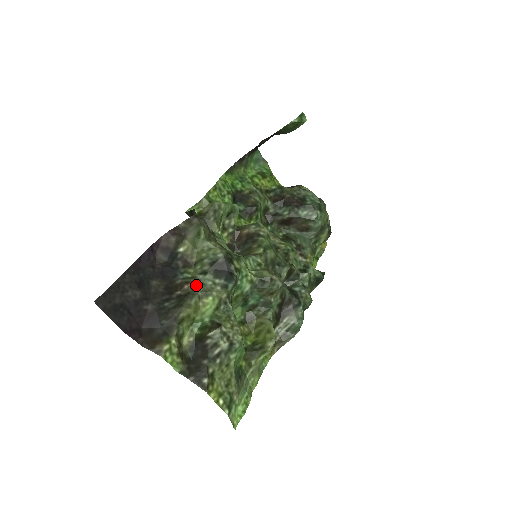
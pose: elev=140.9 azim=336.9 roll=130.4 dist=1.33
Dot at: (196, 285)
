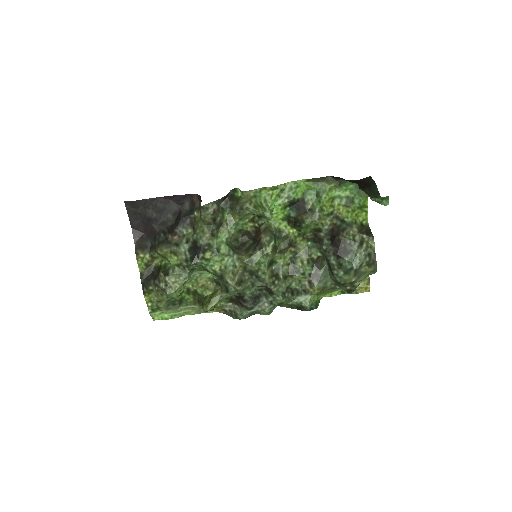
Dot at: (177, 243)
